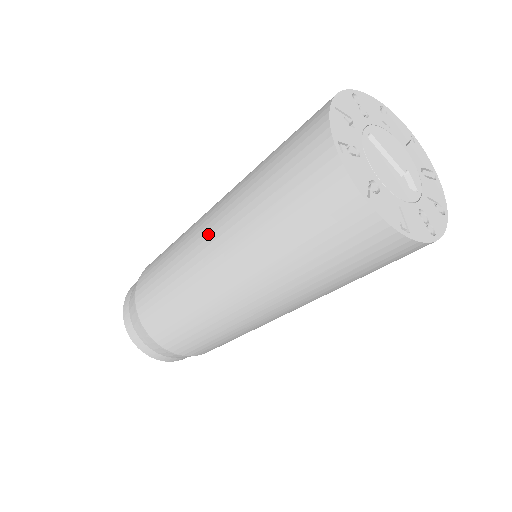
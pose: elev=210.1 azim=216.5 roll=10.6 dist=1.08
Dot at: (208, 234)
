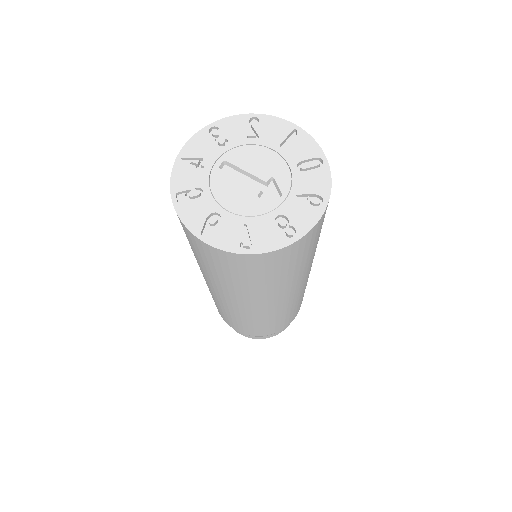
Dot at: occluded
